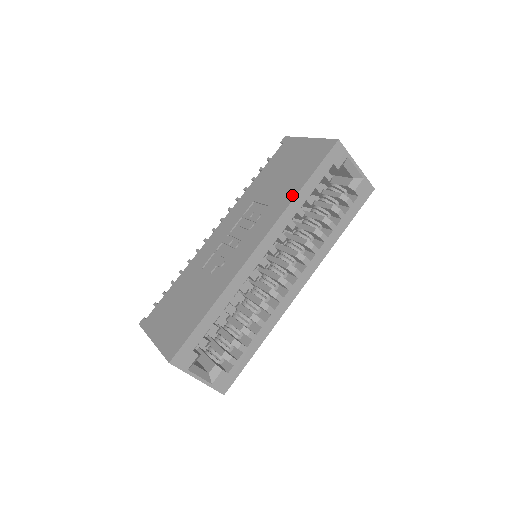
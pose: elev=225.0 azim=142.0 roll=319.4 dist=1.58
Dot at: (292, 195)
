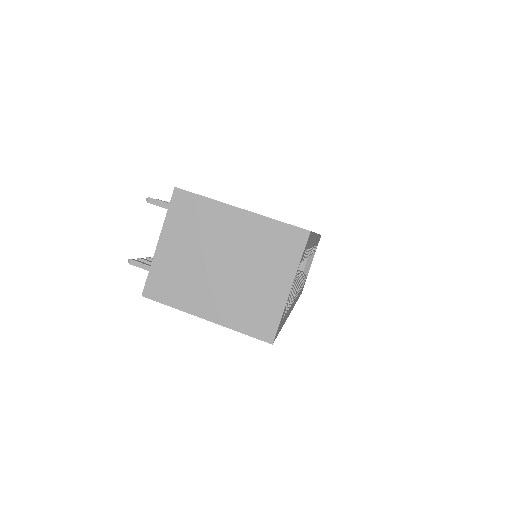
Dot at: occluded
